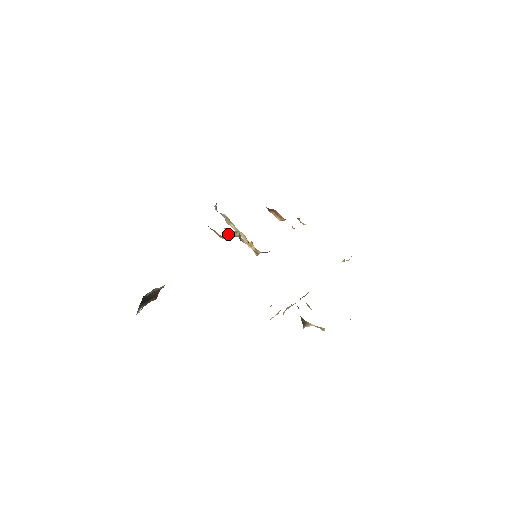
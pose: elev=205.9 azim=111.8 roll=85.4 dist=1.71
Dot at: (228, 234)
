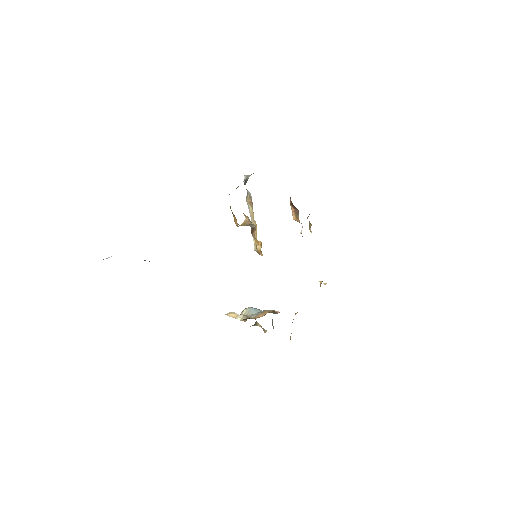
Dot at: (244, 222)
